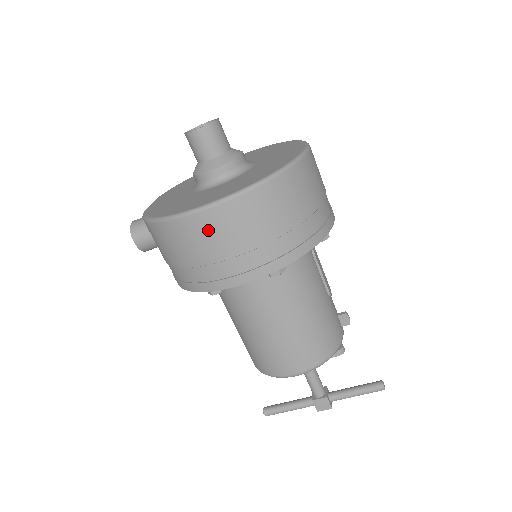
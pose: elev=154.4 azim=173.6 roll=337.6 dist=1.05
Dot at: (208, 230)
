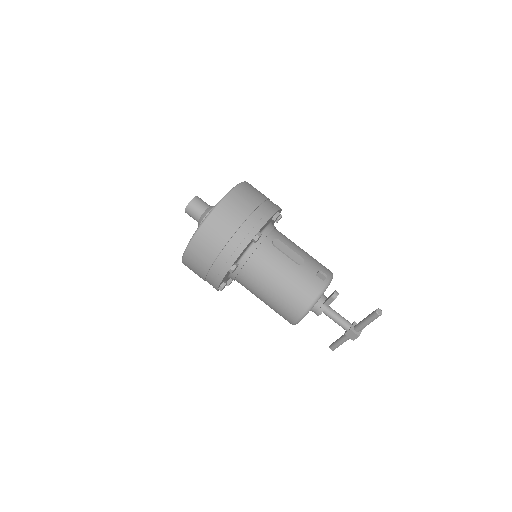
Dot at: (192, 262)
